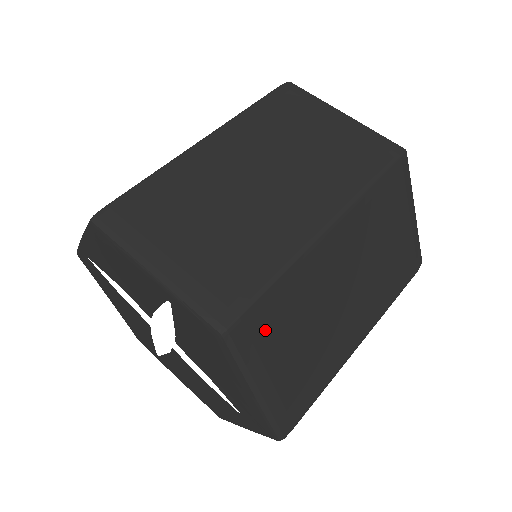
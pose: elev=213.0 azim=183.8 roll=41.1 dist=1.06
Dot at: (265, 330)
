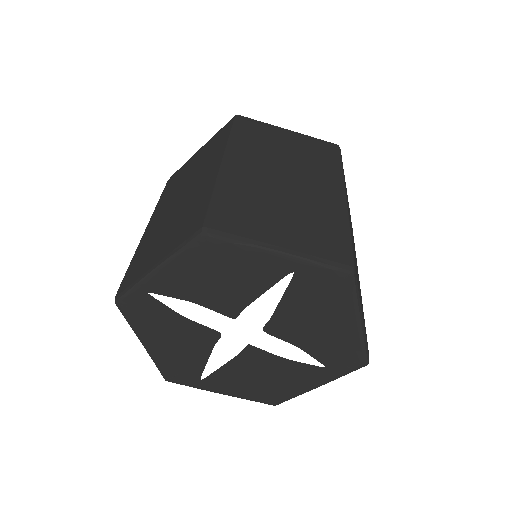
Dot at: (356, 270)
